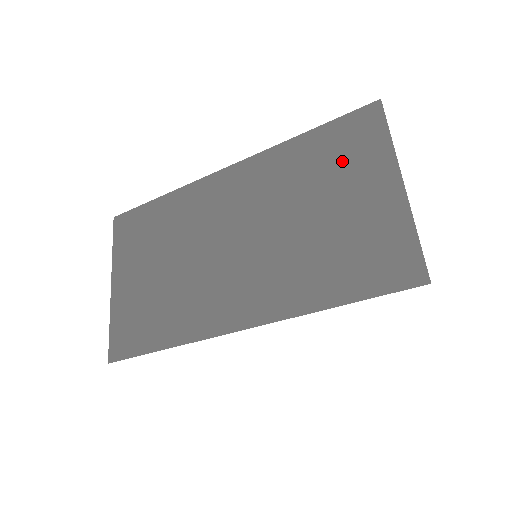
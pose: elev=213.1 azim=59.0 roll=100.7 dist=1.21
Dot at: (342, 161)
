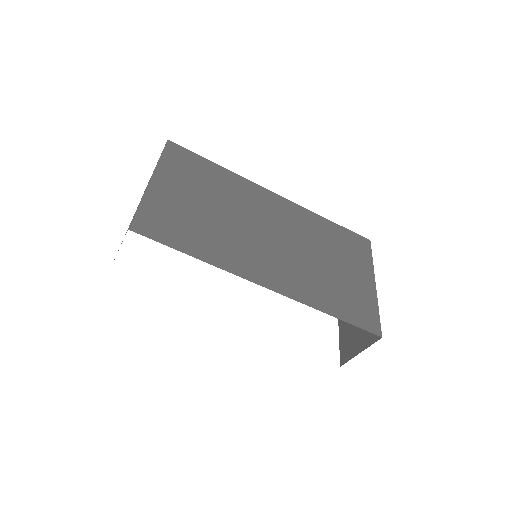
Dot at: (348, 250)
